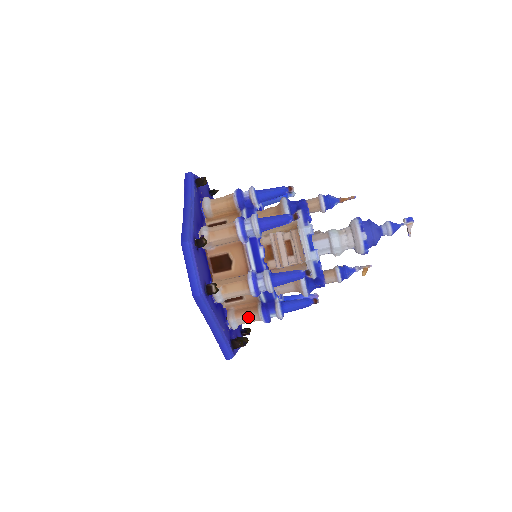
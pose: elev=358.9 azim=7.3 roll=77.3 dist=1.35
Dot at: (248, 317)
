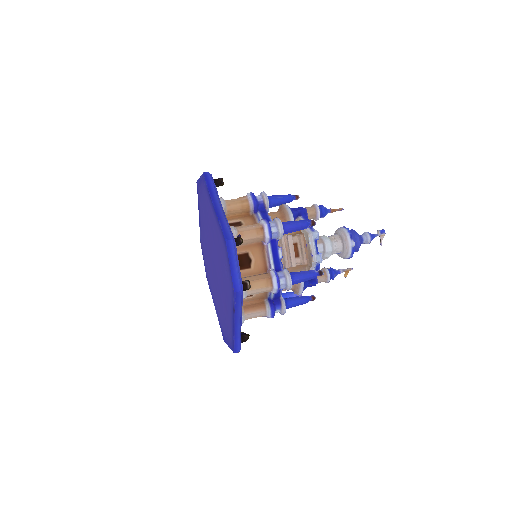
Dot at: (256, 313)
